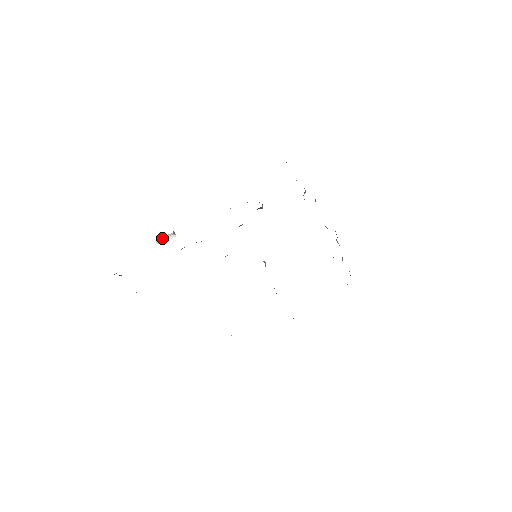
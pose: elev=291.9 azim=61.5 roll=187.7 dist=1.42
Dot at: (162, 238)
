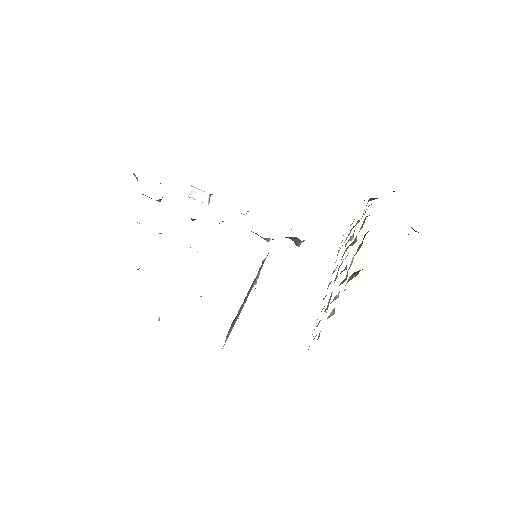
Dot at: (197, 191)
